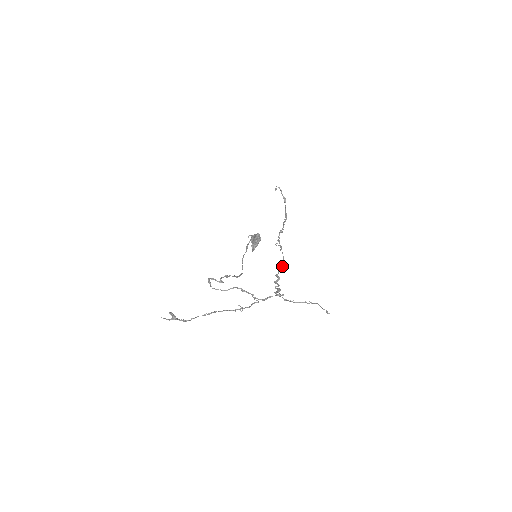
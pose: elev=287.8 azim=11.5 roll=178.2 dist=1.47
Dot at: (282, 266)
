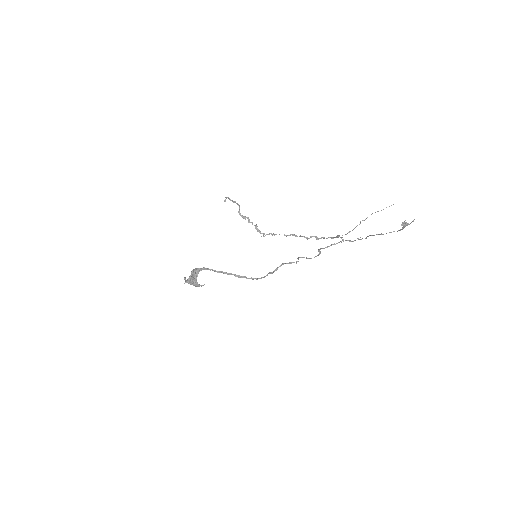
Dot at: occluded
